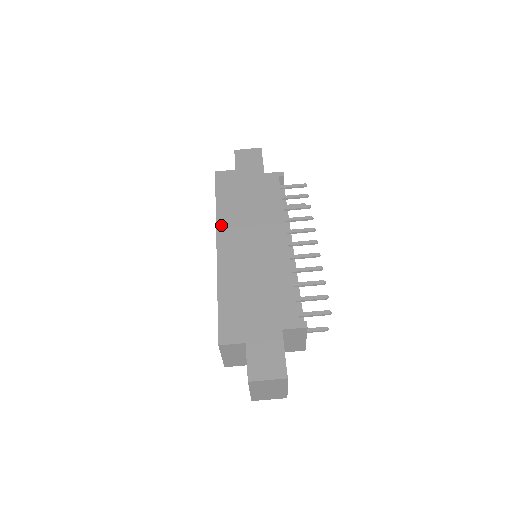
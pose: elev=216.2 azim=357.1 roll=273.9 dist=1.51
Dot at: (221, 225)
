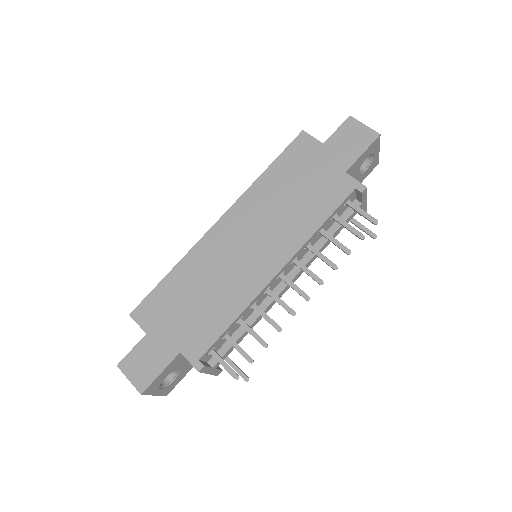
Dot at: (243, 201)
